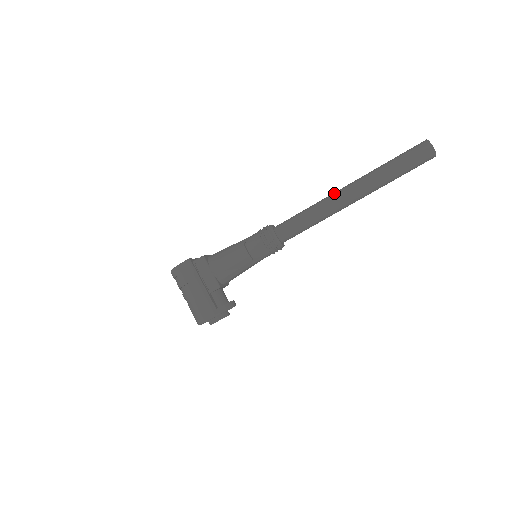
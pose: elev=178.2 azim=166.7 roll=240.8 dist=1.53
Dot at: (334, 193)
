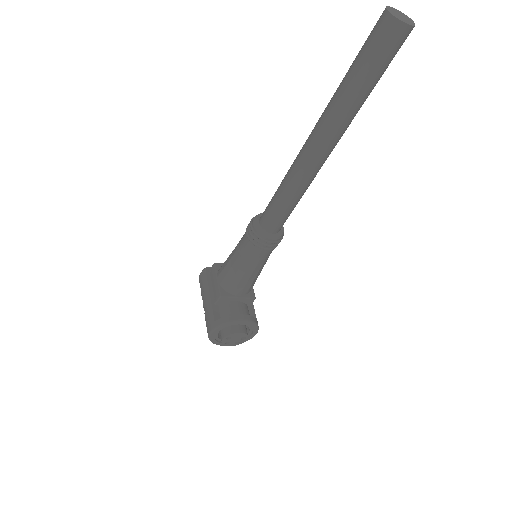
Dot at: occluded
